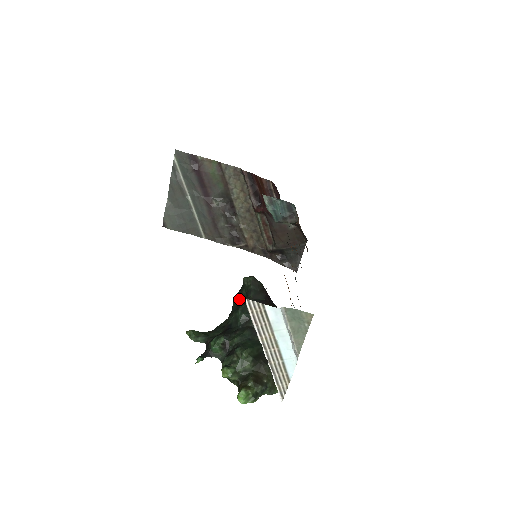
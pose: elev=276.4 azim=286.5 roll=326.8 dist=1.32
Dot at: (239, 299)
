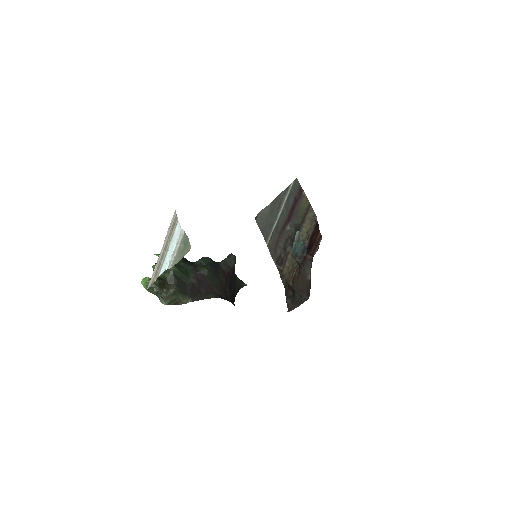
Dot at: occluded
